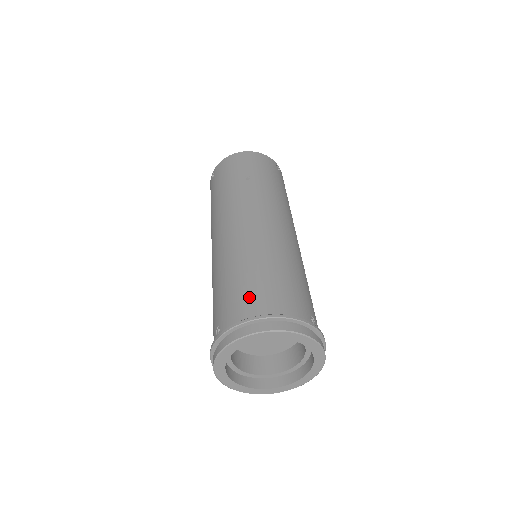
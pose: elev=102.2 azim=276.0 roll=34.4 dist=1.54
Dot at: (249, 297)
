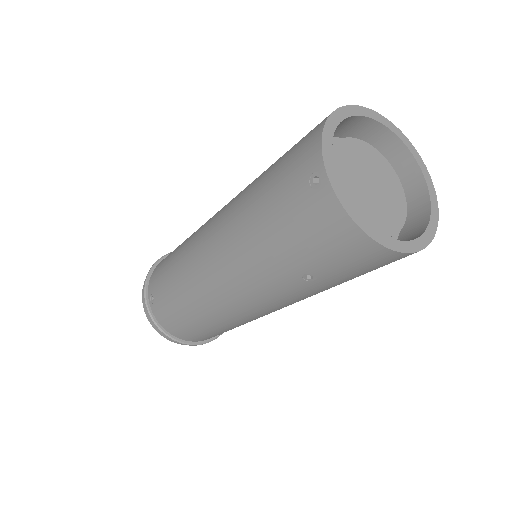
Dot at: (179, 329)
